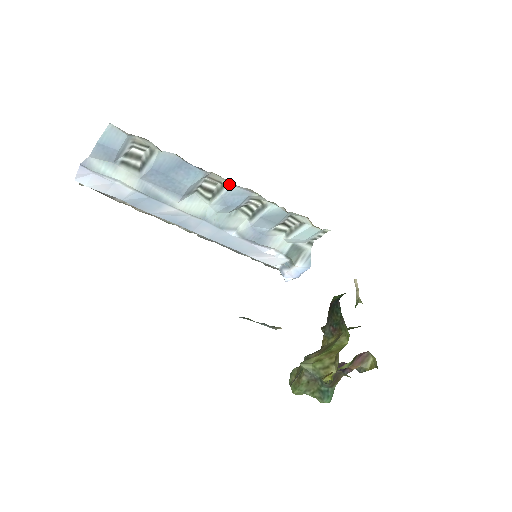
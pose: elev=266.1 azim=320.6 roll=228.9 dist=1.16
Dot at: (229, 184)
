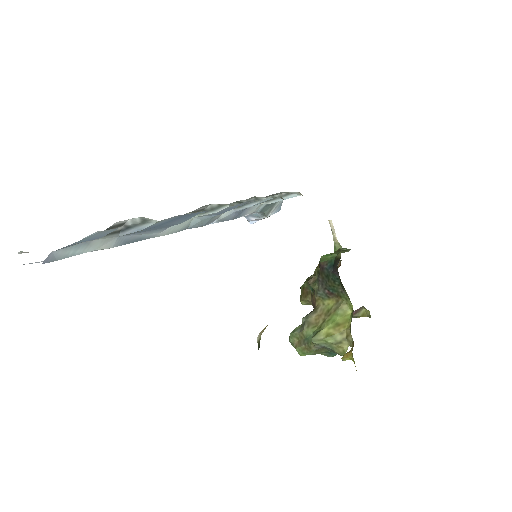
Dot at: (231, 205)
